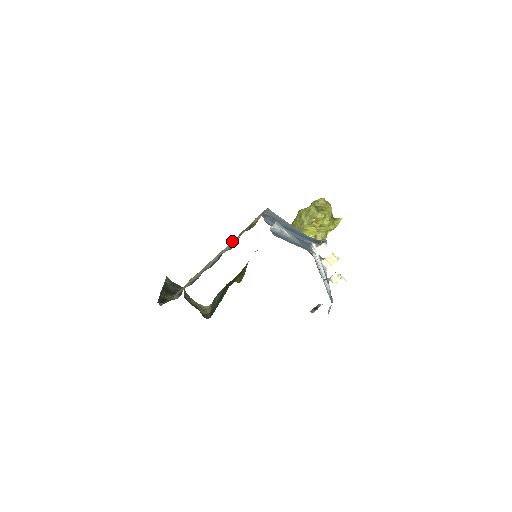
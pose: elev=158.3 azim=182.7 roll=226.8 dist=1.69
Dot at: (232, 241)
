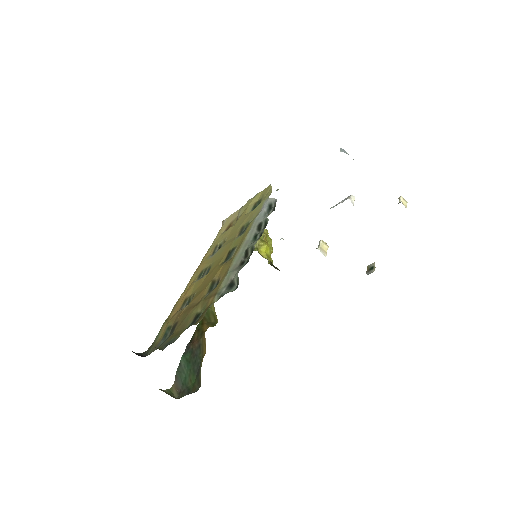
Dot at: occluded
